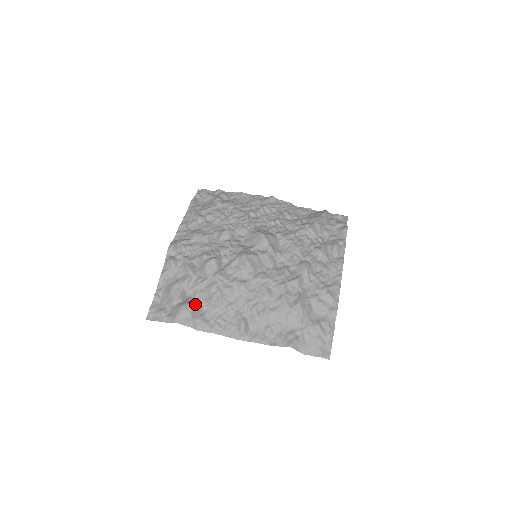
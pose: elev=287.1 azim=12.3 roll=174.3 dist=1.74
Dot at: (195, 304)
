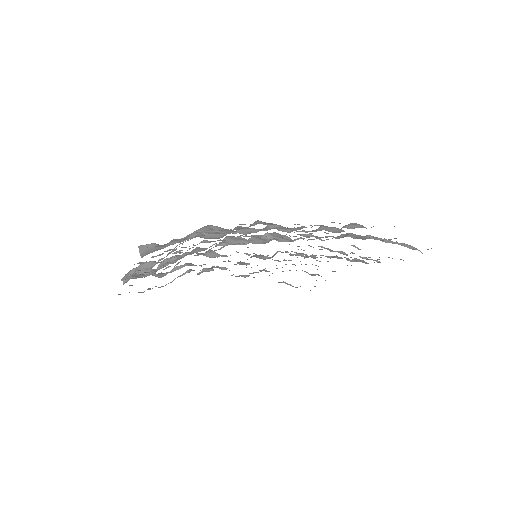
Dot at: occluded
